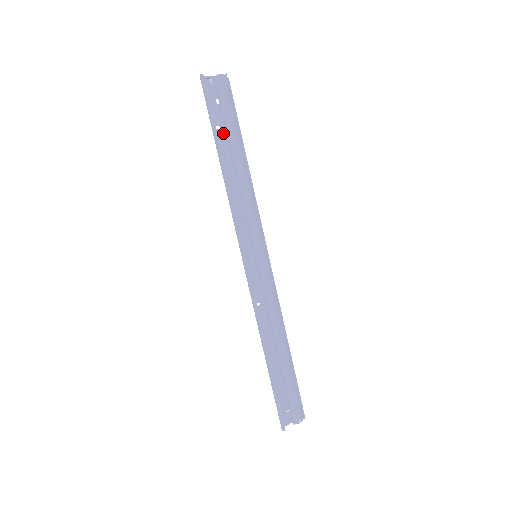
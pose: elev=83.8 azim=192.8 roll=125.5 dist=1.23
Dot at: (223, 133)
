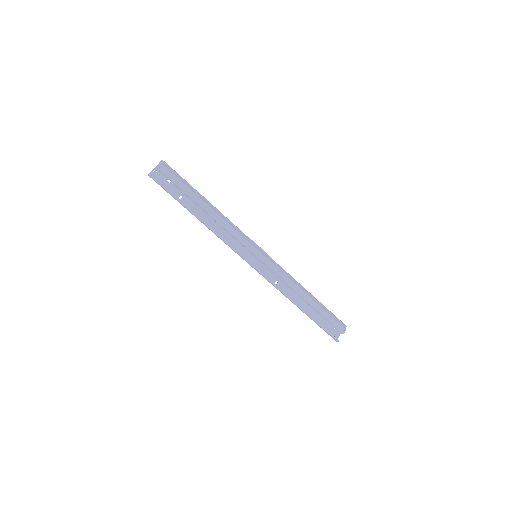
Dot at: (186, 198)
